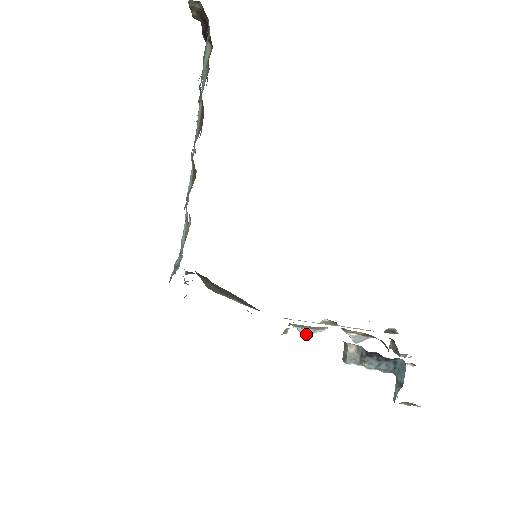
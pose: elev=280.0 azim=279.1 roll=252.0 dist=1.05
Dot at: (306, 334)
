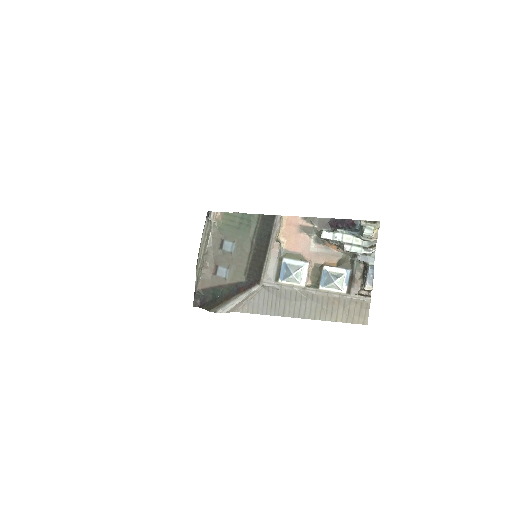
Dot at: (294, 270)
